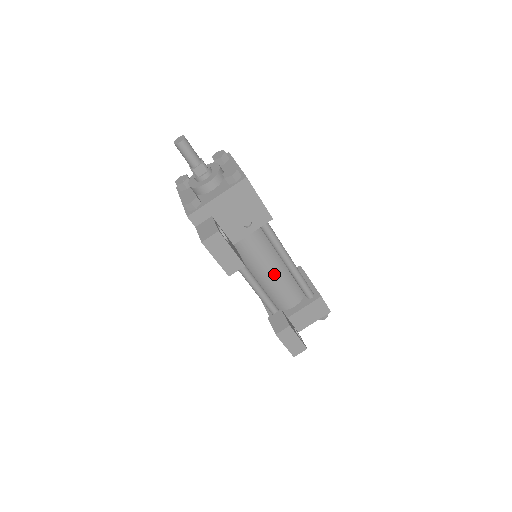
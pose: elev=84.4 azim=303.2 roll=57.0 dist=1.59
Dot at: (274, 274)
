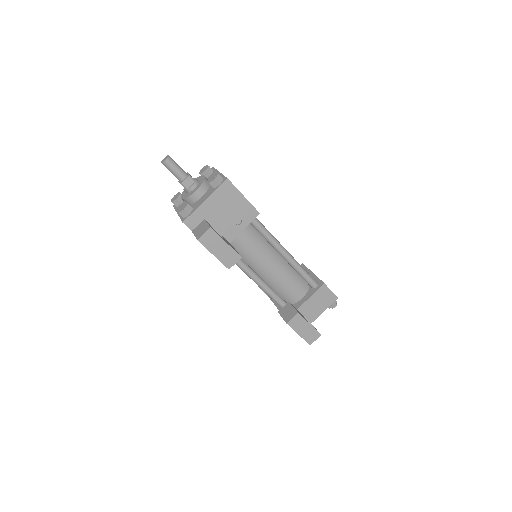
Dot at: (275, 268)
